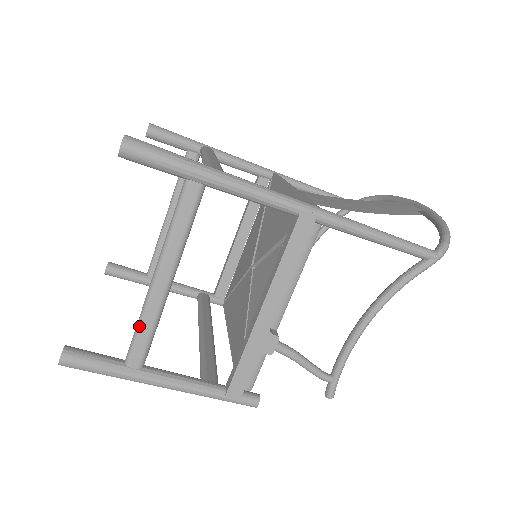
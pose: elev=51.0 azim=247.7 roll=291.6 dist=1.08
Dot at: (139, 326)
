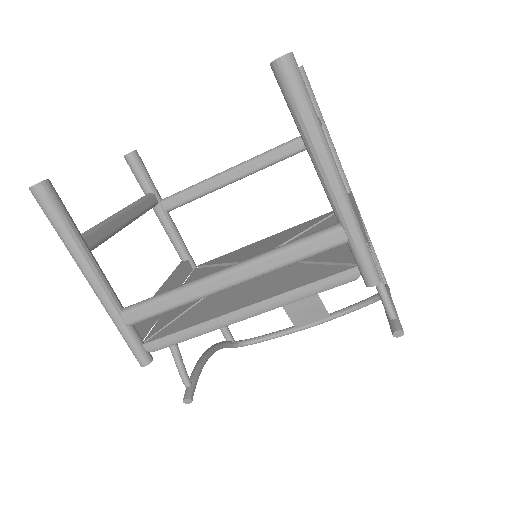
Dot at: occluded
